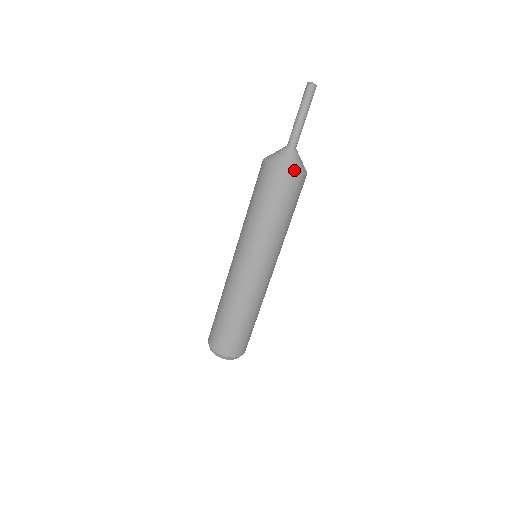
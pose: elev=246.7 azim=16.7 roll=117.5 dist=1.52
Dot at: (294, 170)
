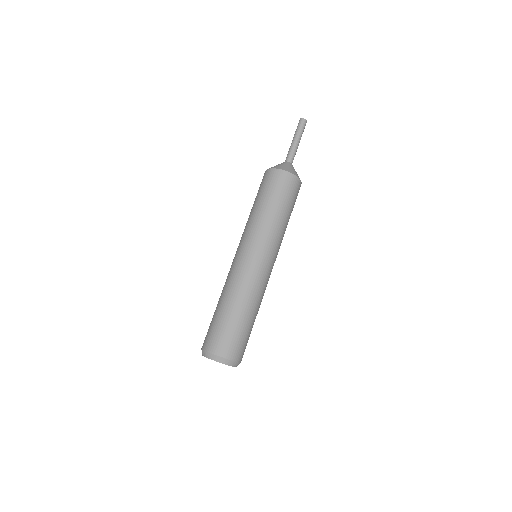
Dot at: (291, 172)
